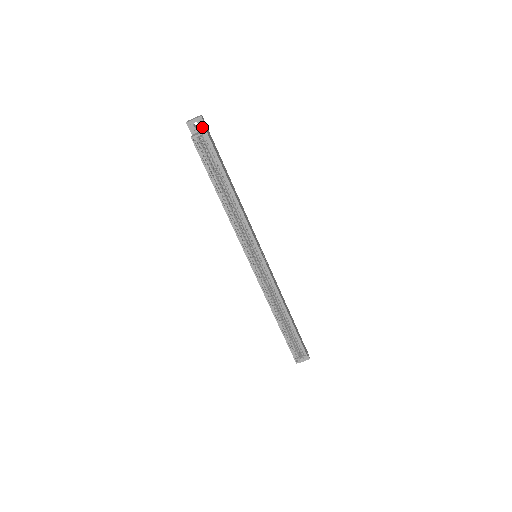
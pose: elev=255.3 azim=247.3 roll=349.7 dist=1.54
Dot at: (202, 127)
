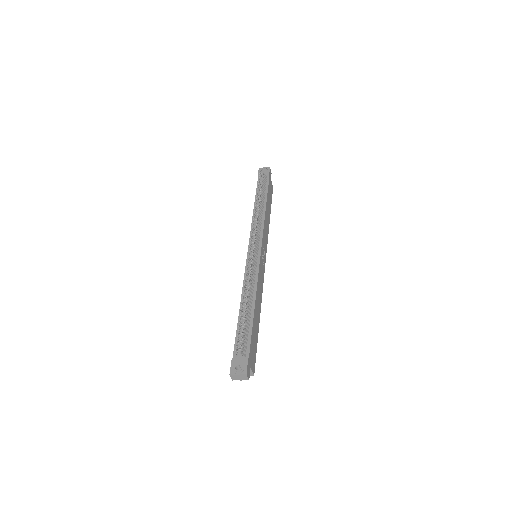
Dot at: occluded
